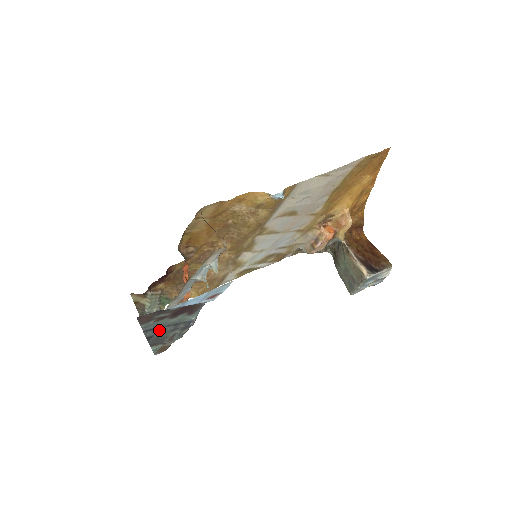
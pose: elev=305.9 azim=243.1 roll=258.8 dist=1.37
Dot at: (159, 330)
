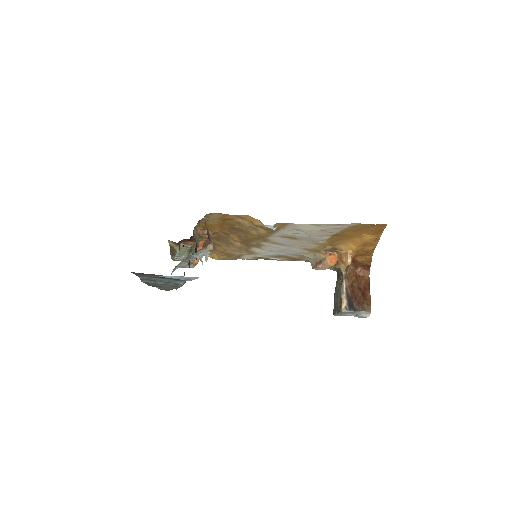
Dot at: (153, 282)
